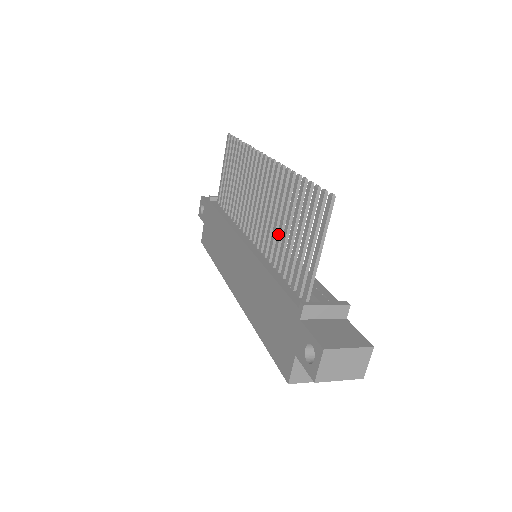
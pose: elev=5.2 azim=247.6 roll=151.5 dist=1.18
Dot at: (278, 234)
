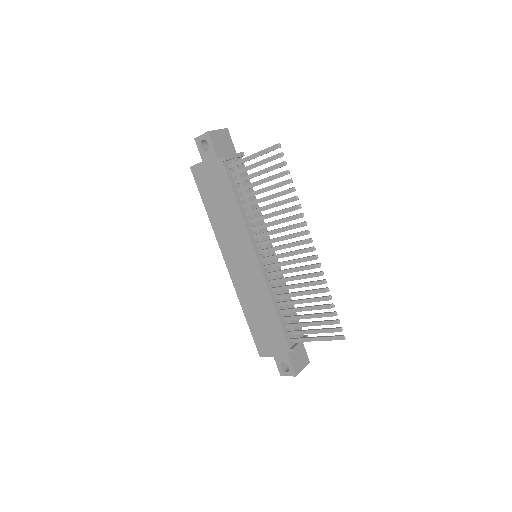
Dot at: (292, 294)
